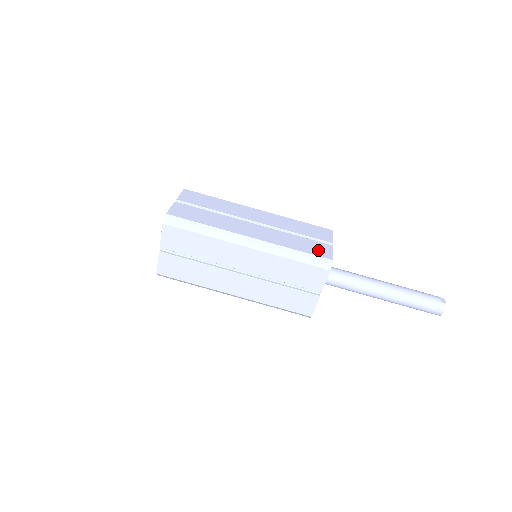
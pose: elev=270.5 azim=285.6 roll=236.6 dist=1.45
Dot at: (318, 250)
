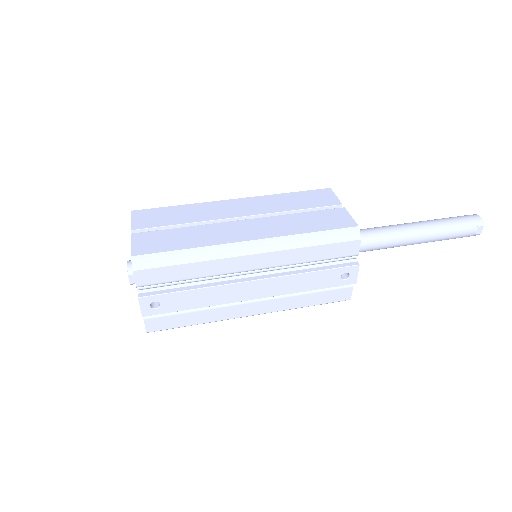
Dot at: occluded
